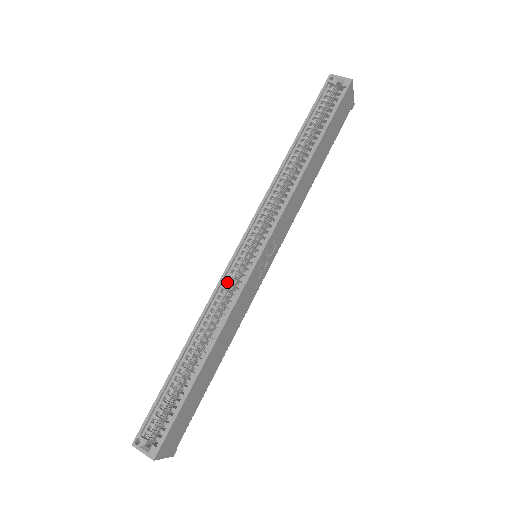
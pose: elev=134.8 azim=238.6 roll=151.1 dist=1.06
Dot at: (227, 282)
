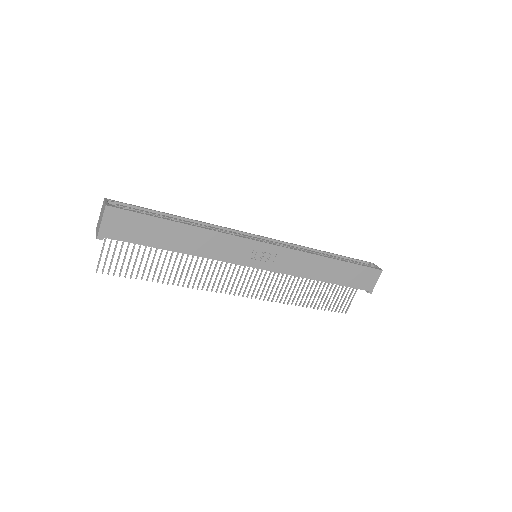
Dot at: (235, 233)
